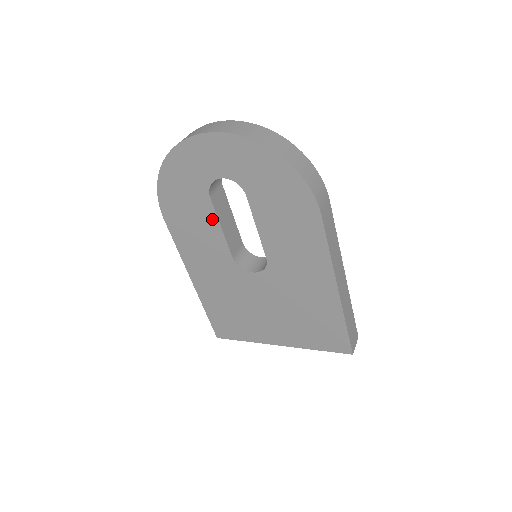
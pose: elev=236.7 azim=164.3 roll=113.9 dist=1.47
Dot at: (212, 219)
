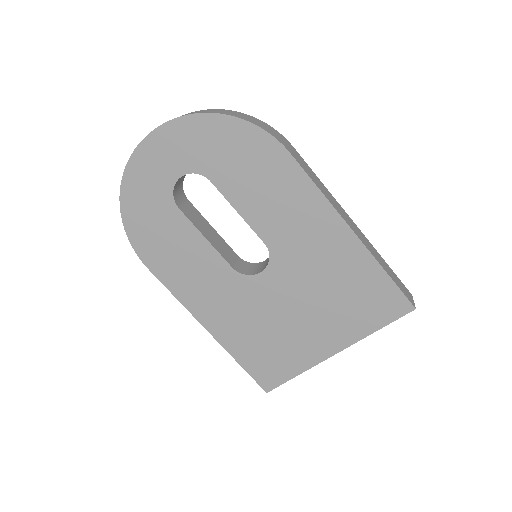
Dot at: (192, 234)
